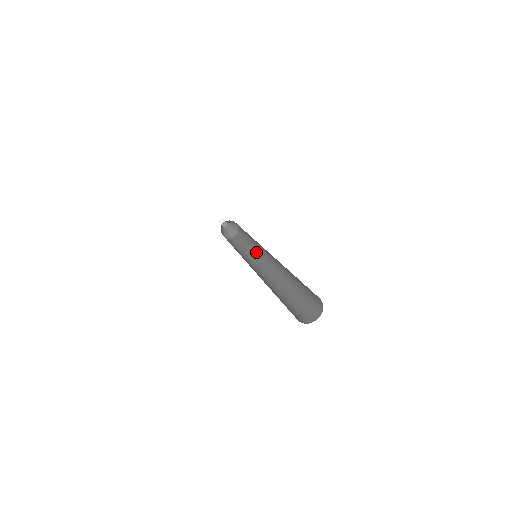
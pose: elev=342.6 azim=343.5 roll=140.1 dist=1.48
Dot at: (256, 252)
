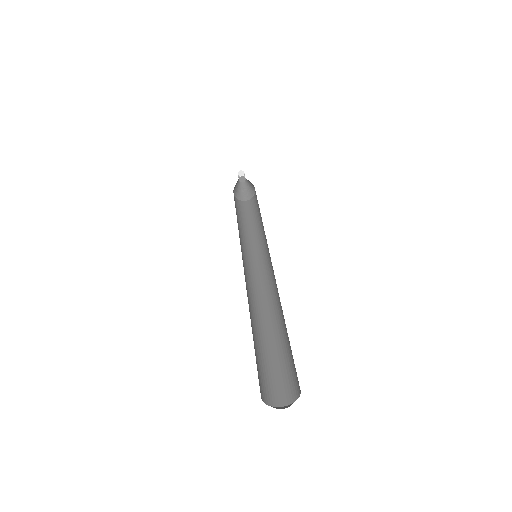
Dot at: (264, 235)
